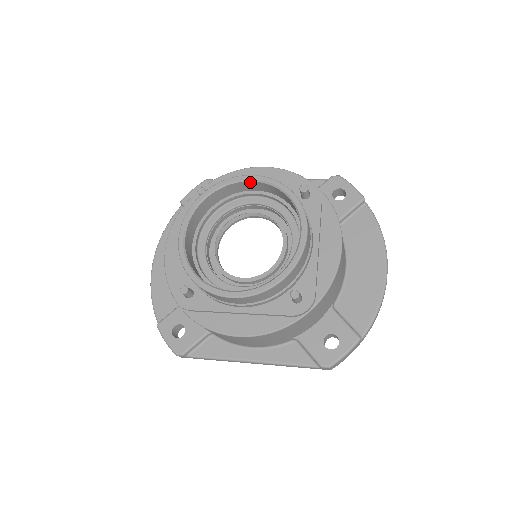
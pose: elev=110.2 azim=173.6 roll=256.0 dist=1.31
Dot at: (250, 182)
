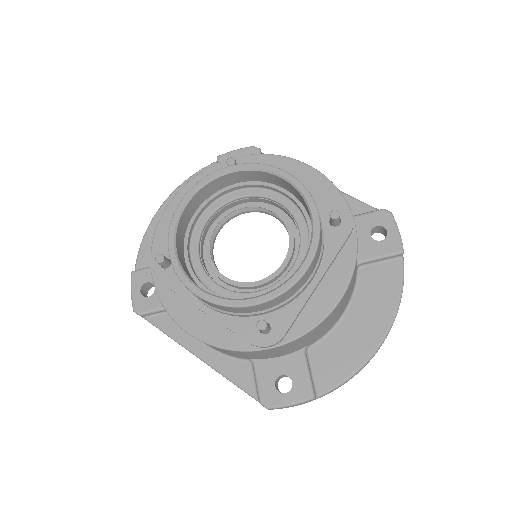
Dot at: (282, 179)
